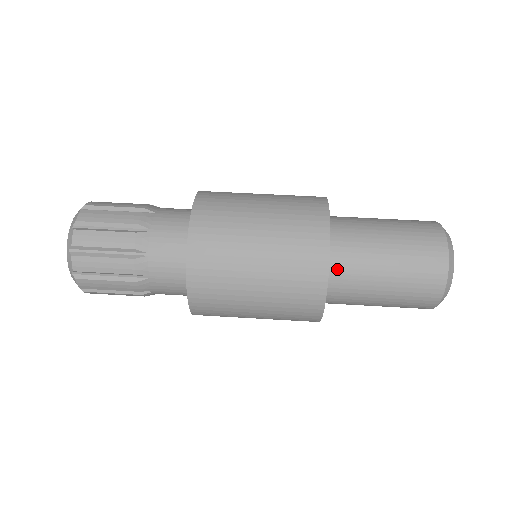
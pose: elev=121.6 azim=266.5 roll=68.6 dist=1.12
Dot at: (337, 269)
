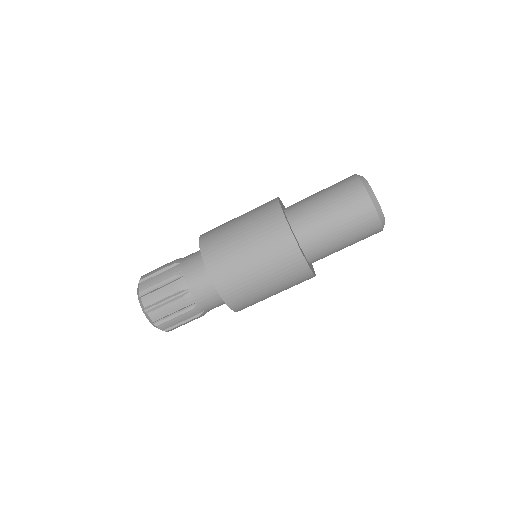
Dot at: (304, 239)
